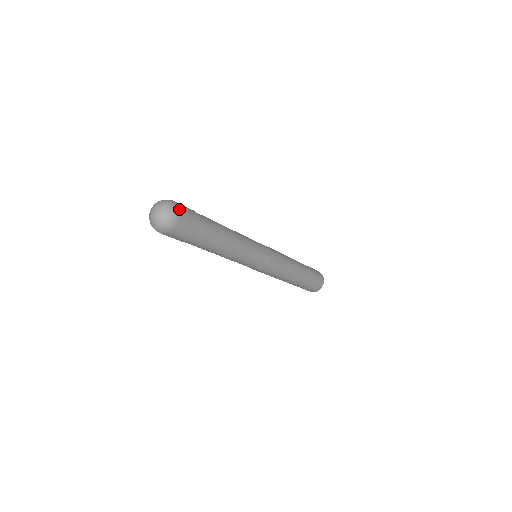
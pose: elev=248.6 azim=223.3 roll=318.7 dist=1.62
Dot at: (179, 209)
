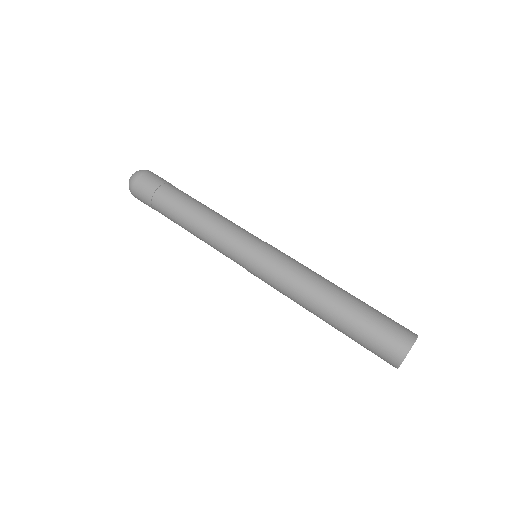
Dot at: (152, 172)
